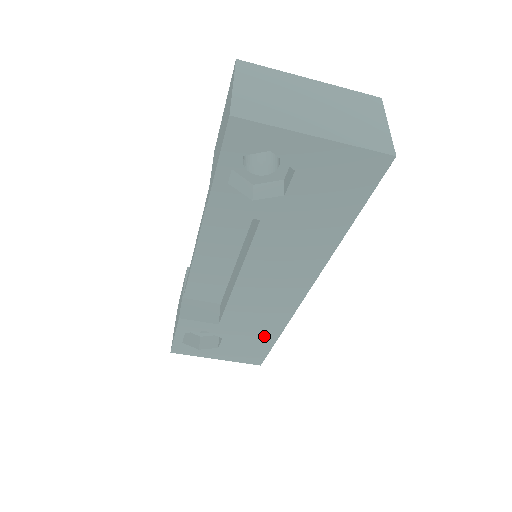
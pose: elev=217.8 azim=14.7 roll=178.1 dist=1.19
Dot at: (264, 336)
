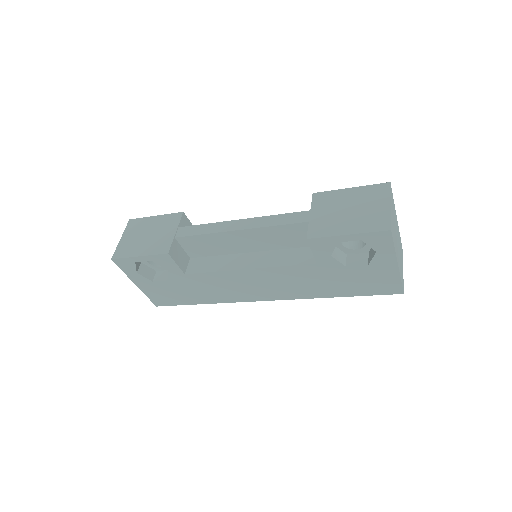
Dot at: (196, 297)
